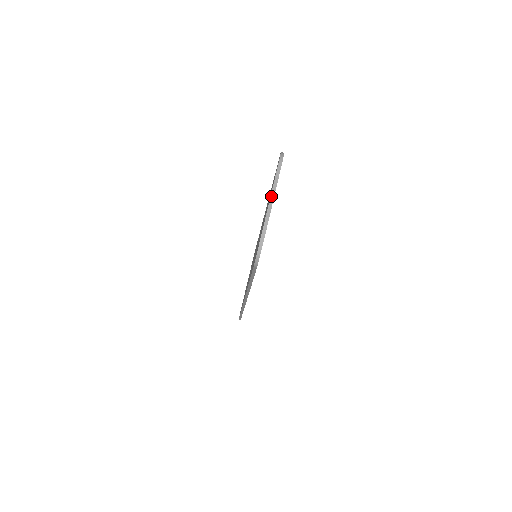
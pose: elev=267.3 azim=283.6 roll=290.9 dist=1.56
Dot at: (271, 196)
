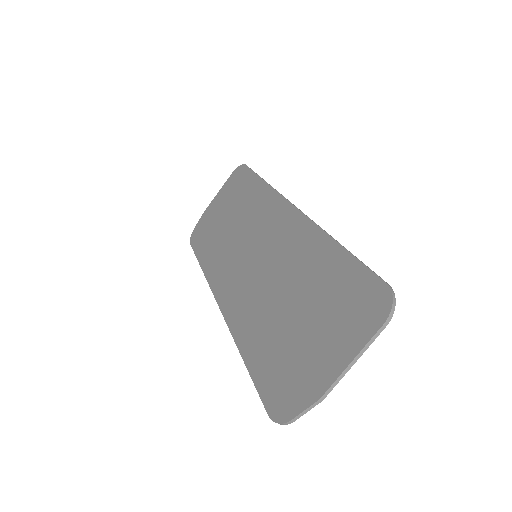
Dot at: (345, 371)
